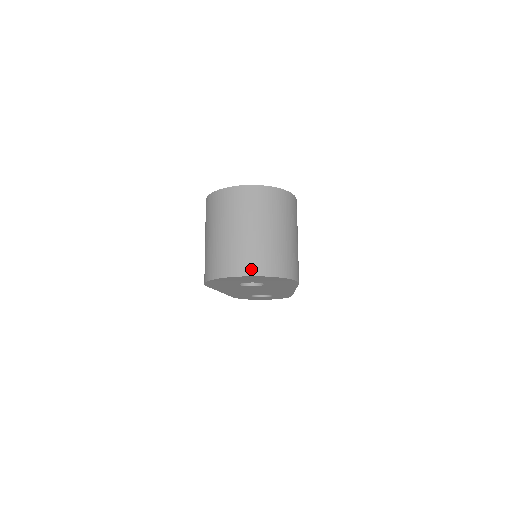
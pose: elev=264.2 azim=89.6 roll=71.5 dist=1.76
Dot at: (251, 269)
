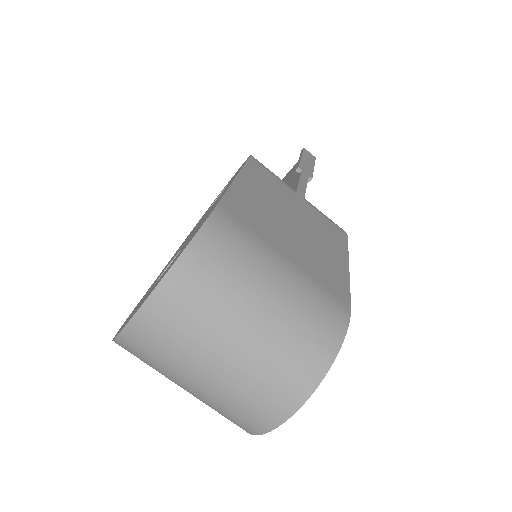
Dot at: (273, 415)
